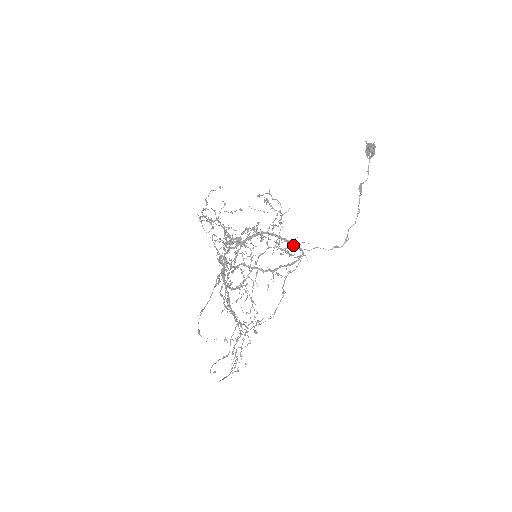
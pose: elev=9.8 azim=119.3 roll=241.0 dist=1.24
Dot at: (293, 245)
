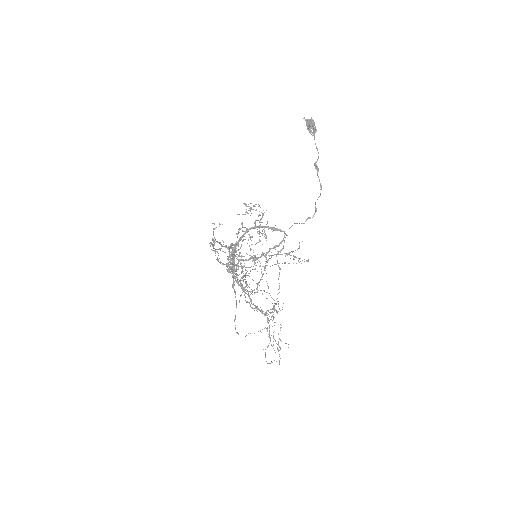
Dot at: (275, 229)
